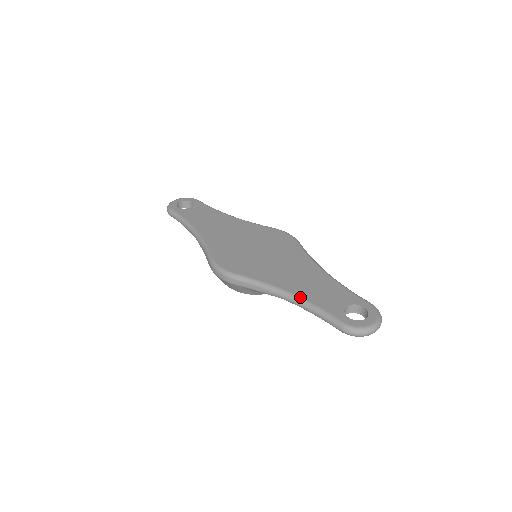
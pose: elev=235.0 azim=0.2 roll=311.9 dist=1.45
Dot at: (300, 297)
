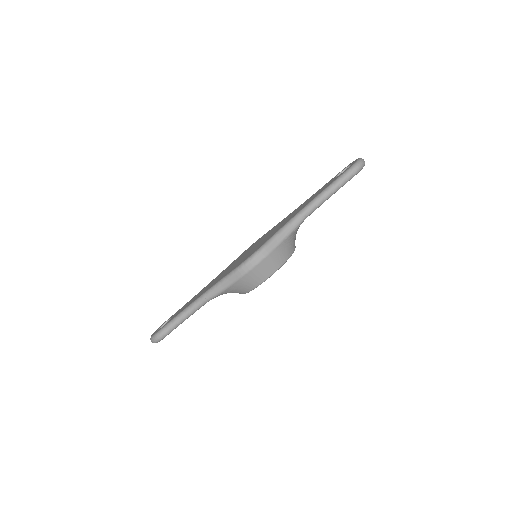
Dot at: (312, 200)
